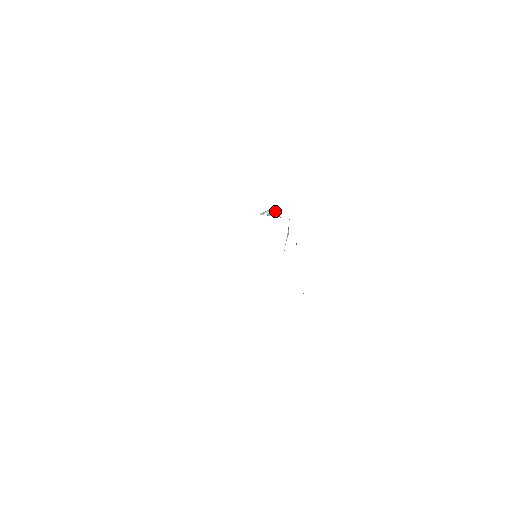
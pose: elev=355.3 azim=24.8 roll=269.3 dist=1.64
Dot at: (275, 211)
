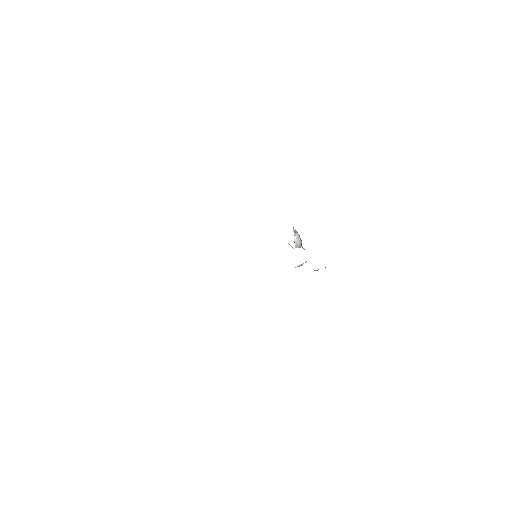
Dot at: (297, 245)
